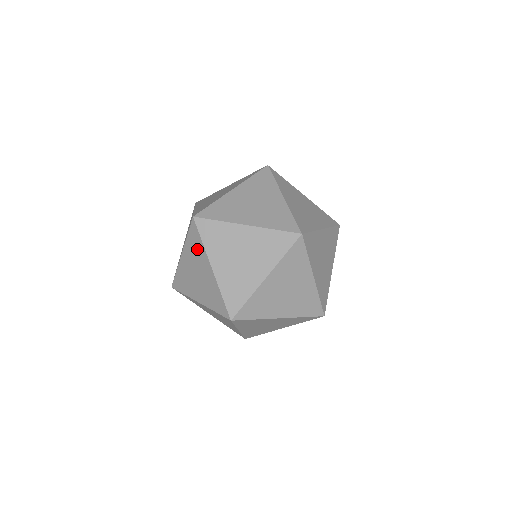
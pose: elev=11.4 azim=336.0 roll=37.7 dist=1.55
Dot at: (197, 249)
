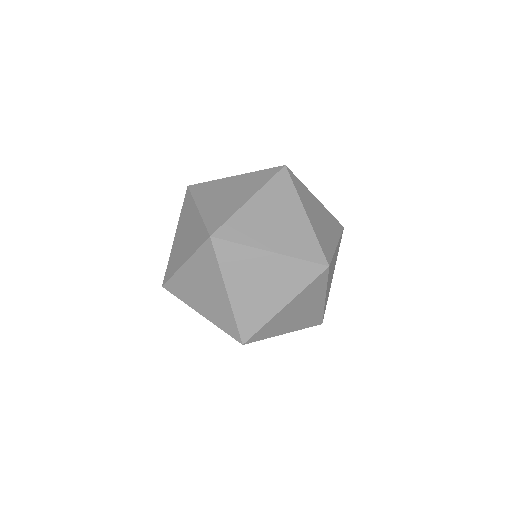
Dot at: occluded
